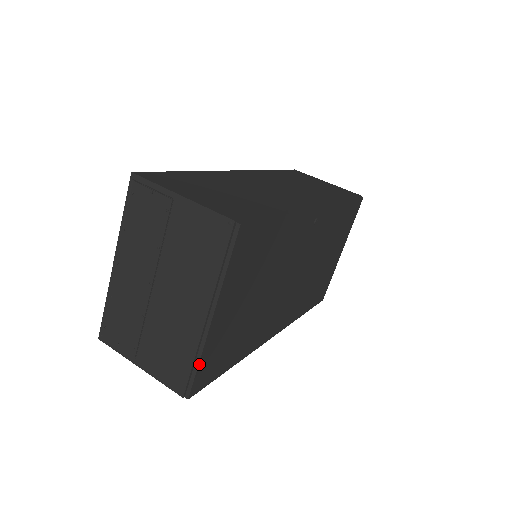
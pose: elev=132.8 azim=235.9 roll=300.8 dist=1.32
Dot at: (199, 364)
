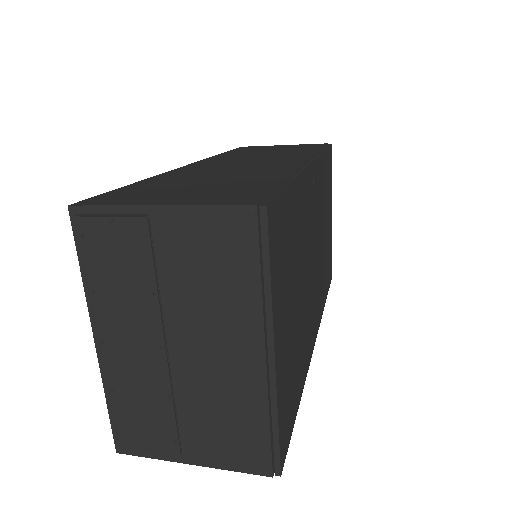
Dot at: (278, 424)
